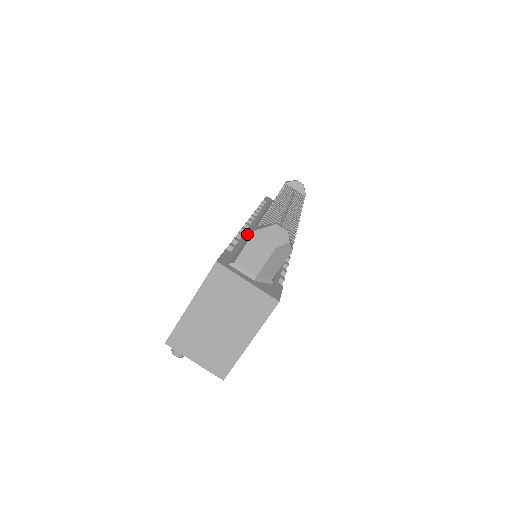
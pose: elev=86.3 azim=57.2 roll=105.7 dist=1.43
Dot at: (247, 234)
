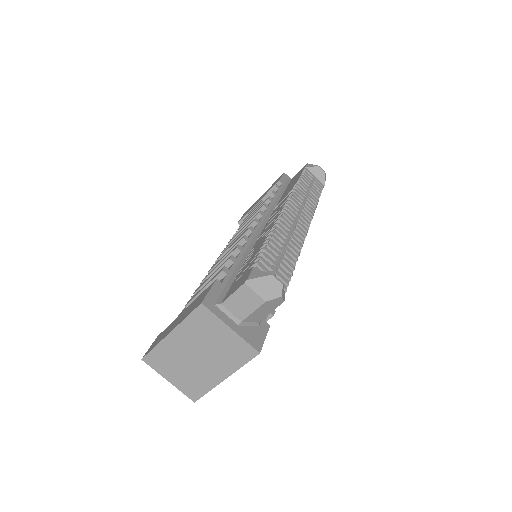
Dot at: (247, 247)
